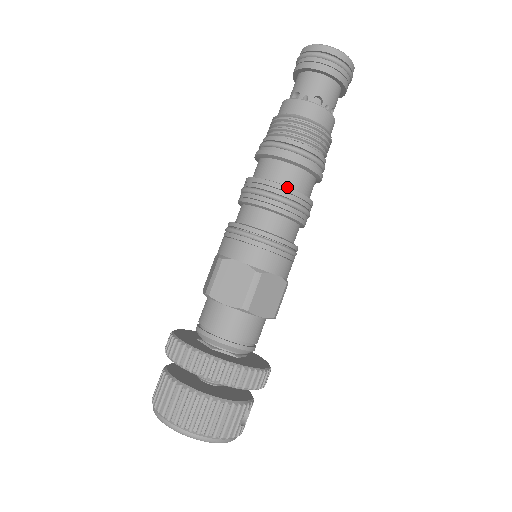
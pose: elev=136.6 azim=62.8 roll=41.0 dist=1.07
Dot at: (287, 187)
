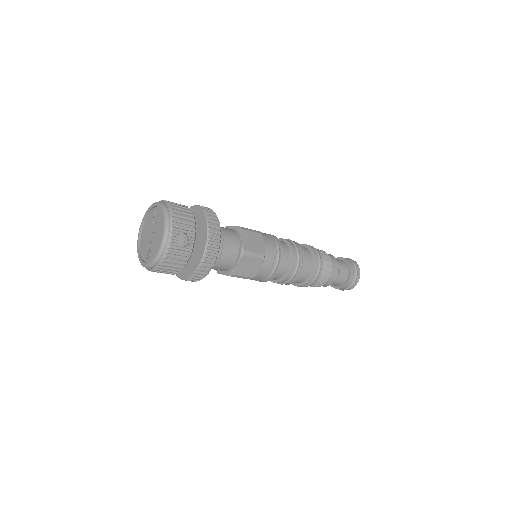
Dot at: occluded
